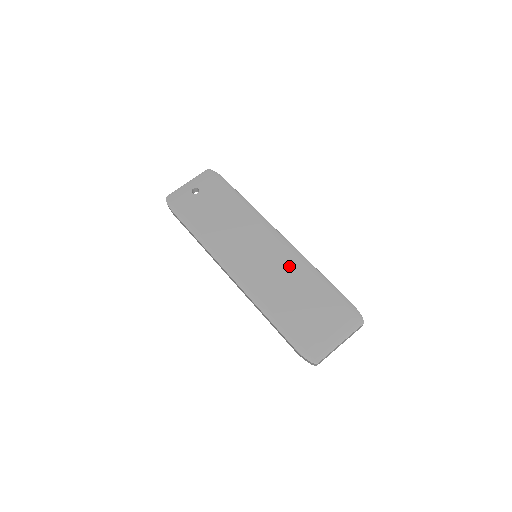
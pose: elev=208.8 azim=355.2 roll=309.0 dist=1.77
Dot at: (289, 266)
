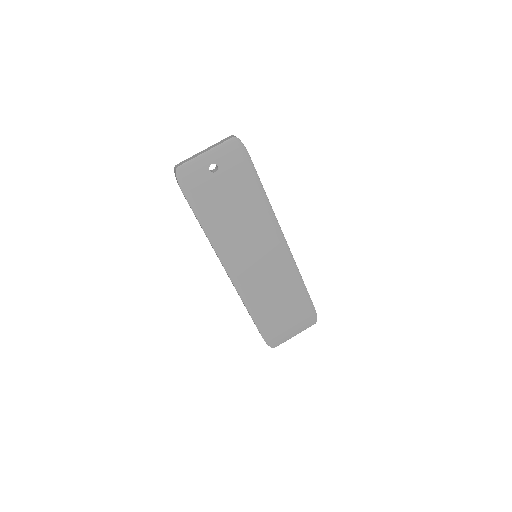
Dot at: (282, 274)
